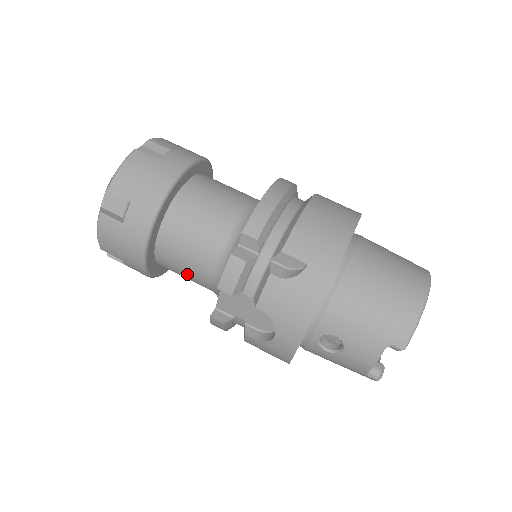
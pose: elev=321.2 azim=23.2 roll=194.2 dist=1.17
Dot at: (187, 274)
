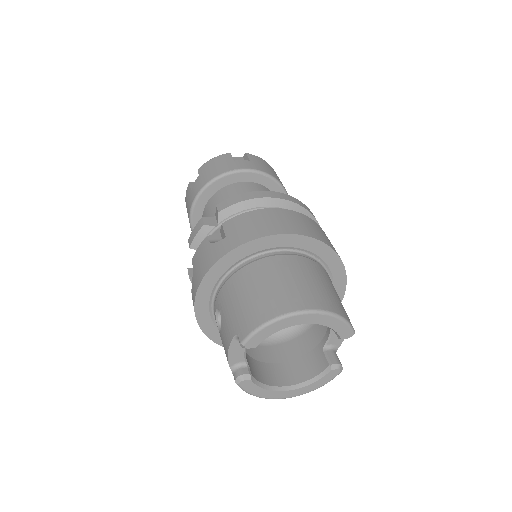
Dot at: occluded
